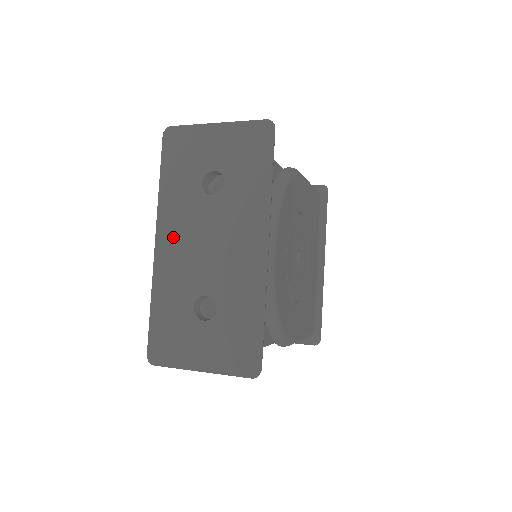
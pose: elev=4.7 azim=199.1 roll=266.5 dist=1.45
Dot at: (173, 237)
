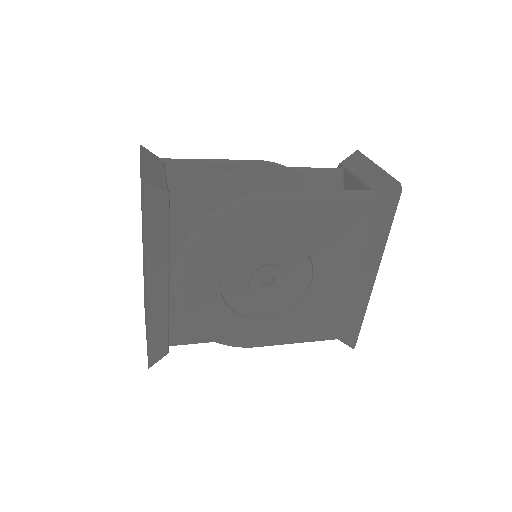
Dot at: occluded
